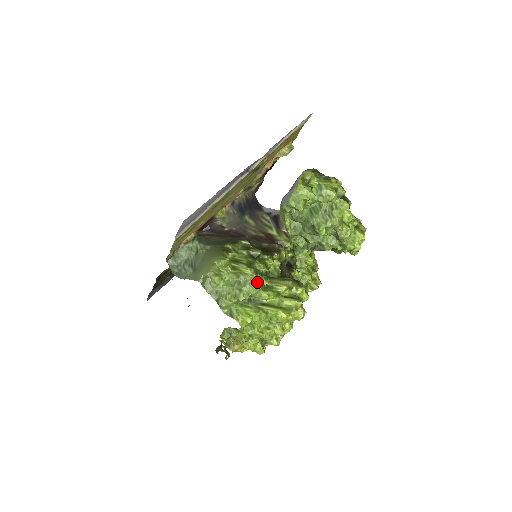
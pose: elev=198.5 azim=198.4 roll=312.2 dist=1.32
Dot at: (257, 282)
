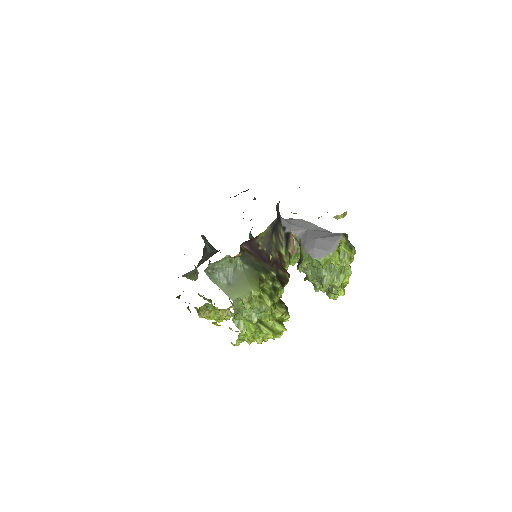
Dot at: (271, 313)
